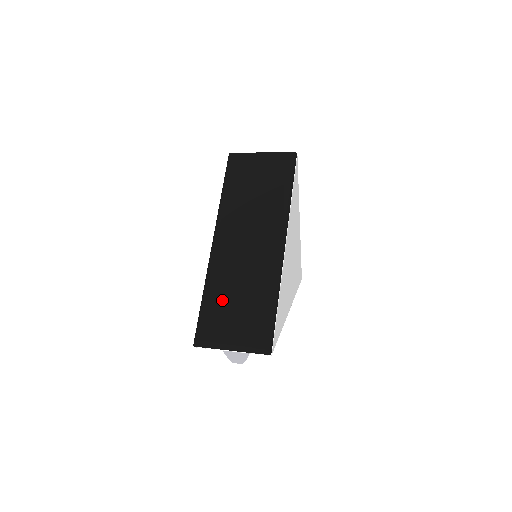
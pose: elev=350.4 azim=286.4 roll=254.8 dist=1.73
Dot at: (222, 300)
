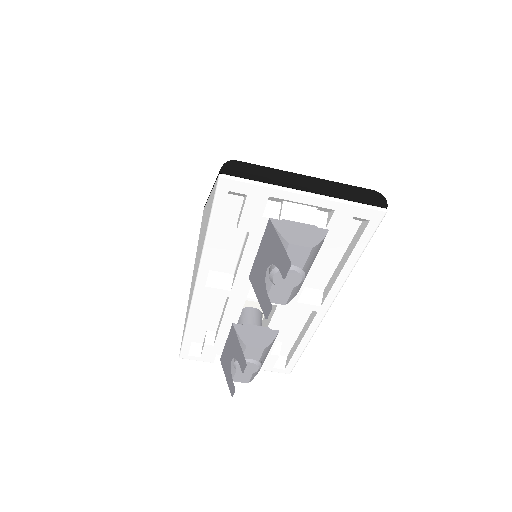
Dot at: occluded
